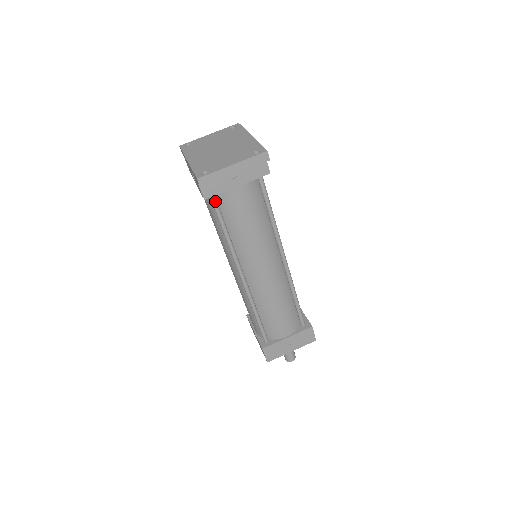
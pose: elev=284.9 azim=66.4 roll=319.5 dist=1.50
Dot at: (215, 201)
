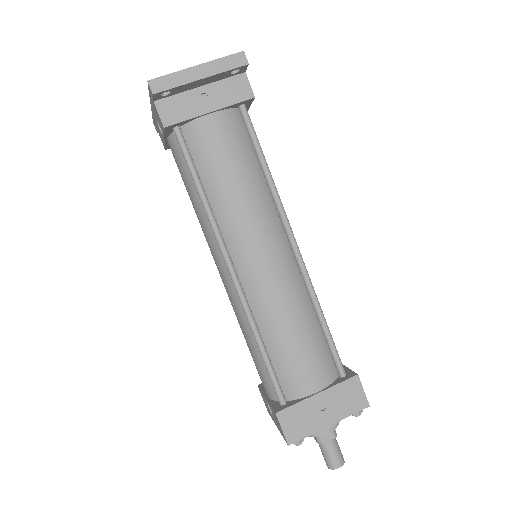
Dot at: (182, 138)
